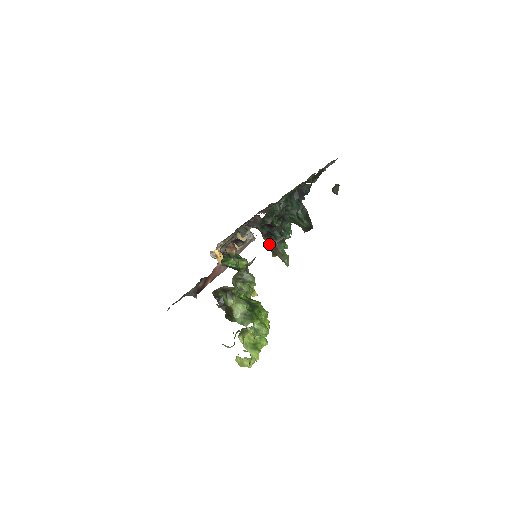
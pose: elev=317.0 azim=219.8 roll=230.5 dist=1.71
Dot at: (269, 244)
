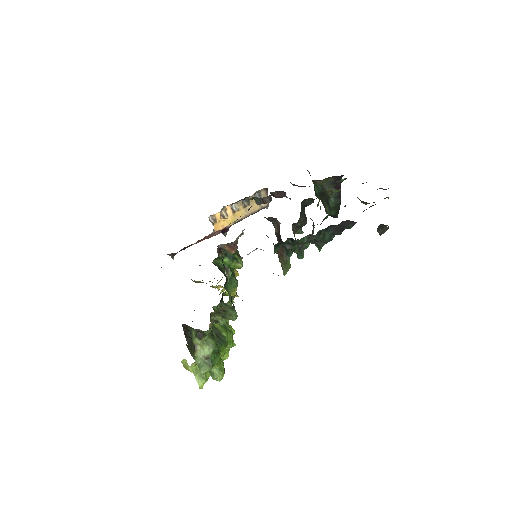
Dot at: occluded
